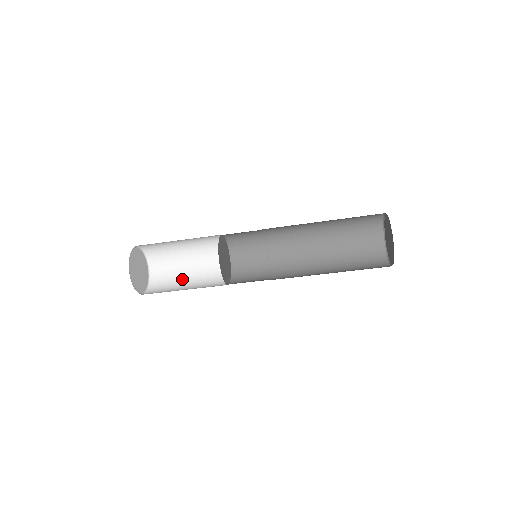
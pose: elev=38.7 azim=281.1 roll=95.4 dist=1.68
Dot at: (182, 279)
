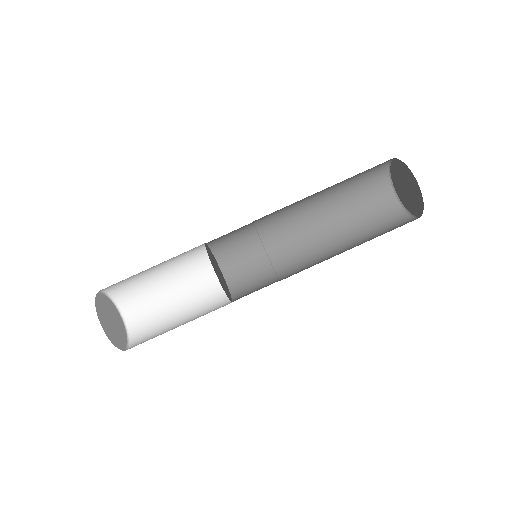
Dot at: occluded
